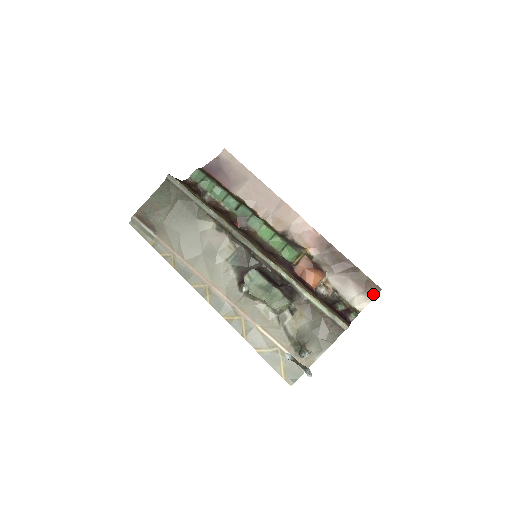
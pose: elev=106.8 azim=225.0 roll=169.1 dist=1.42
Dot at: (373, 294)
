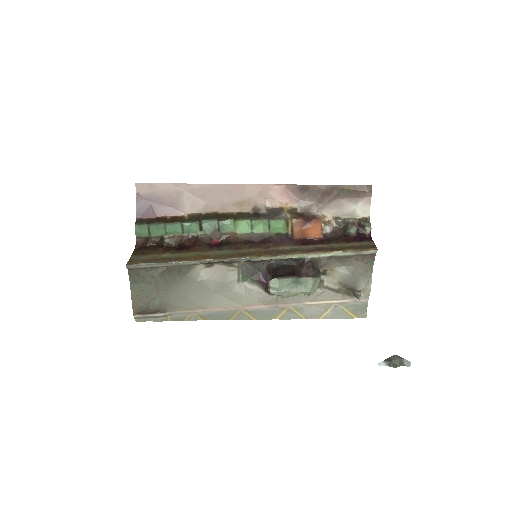
Dot at: (368, 195)
